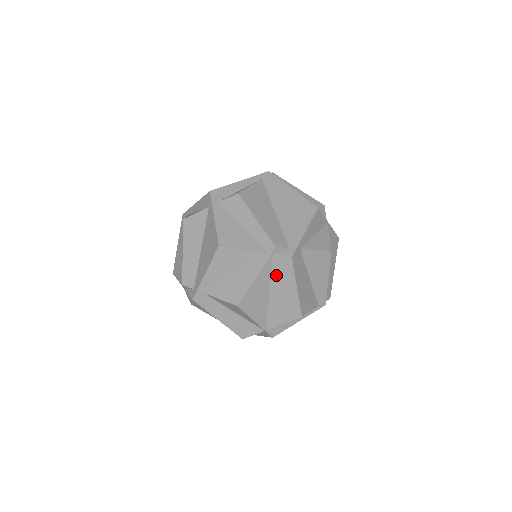
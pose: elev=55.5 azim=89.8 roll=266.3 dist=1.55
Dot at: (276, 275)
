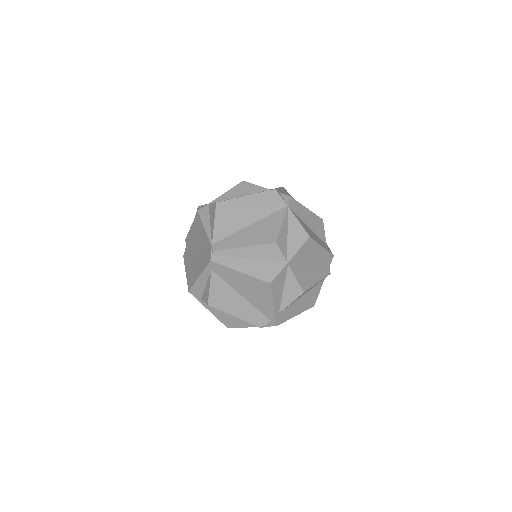
Dot at: occluded
